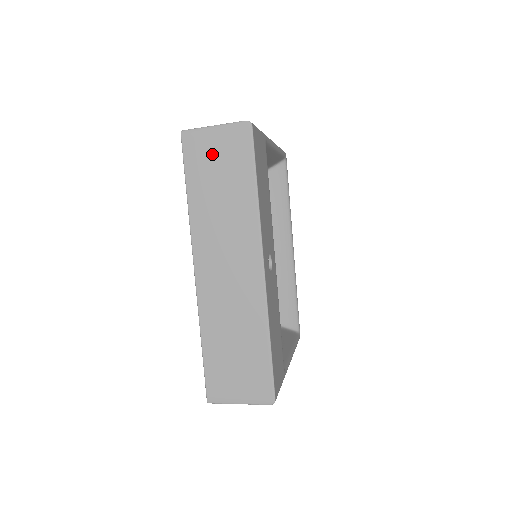
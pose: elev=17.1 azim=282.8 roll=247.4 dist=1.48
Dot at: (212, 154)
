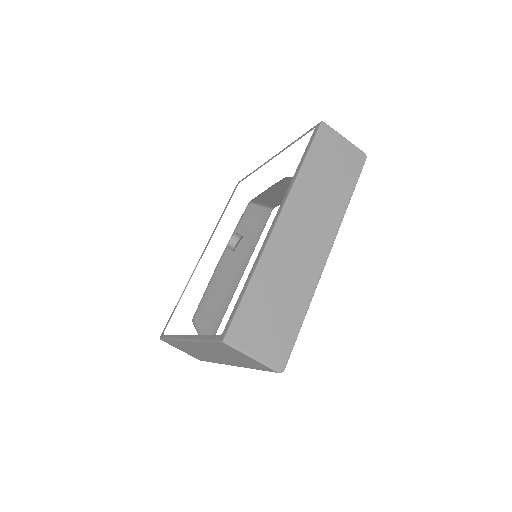
Dot at: (335, 153)
